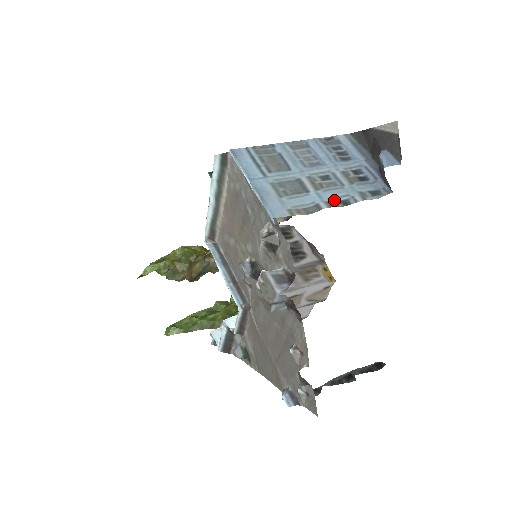
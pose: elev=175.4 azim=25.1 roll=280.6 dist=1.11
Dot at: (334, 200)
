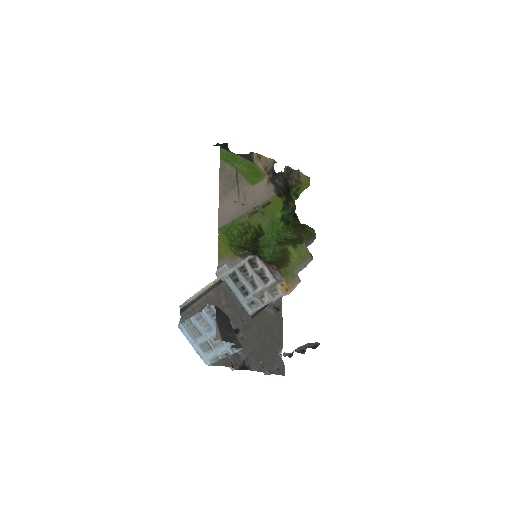
Dot at: (223, 354)
